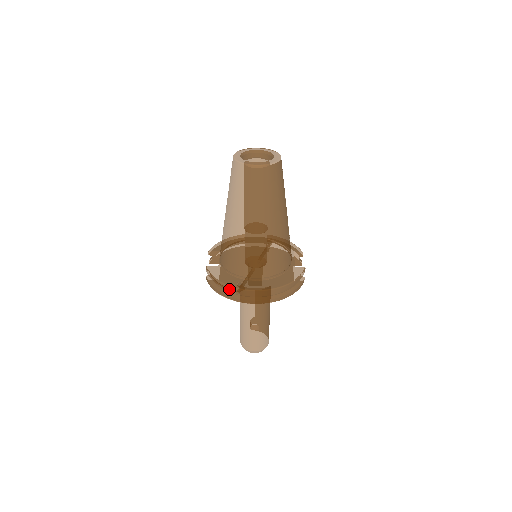
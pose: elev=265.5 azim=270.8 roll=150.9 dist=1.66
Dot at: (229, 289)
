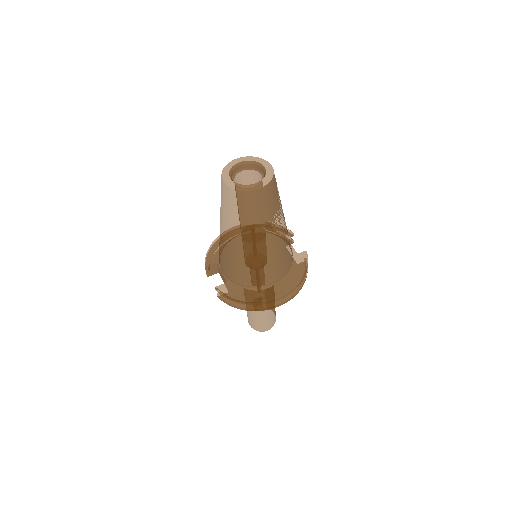
Dot at: (252, 304)
